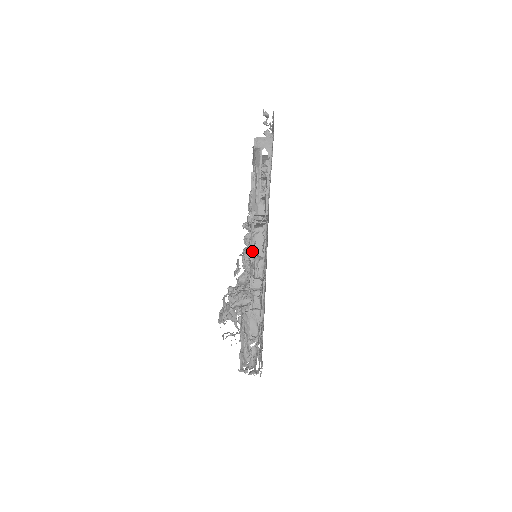
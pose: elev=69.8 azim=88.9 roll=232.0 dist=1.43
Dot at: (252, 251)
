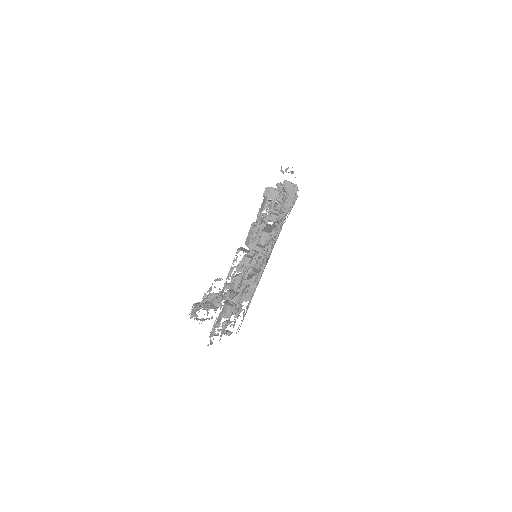
Dot at: (227, 278)
